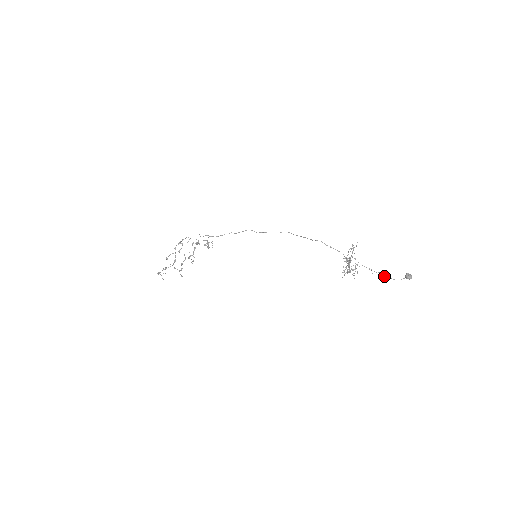
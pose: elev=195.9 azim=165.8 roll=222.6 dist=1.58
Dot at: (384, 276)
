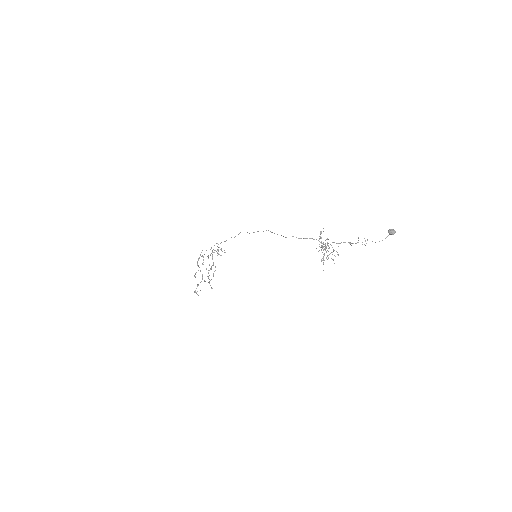
Dot at: occluded
